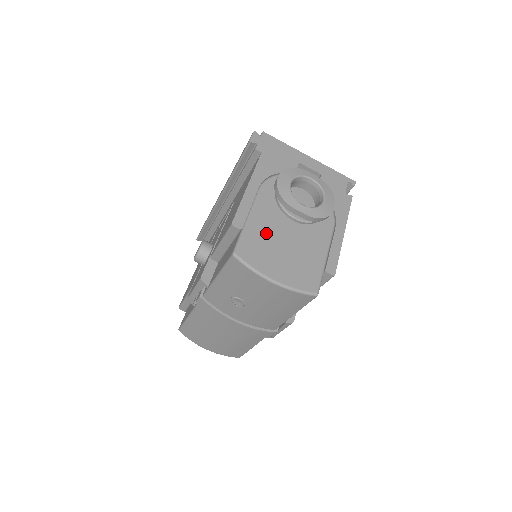
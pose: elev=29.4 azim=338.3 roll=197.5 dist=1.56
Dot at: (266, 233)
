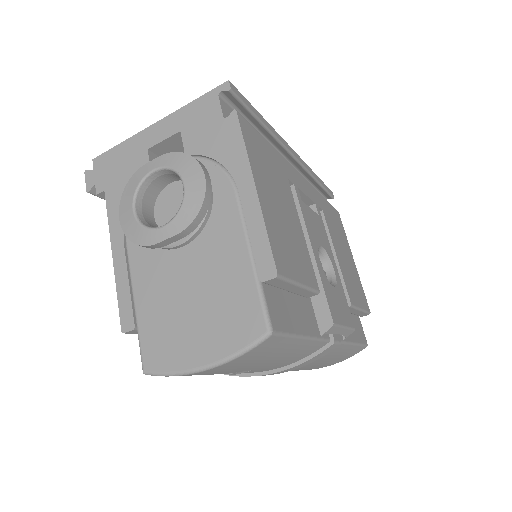
Dot at: (161, 303)
